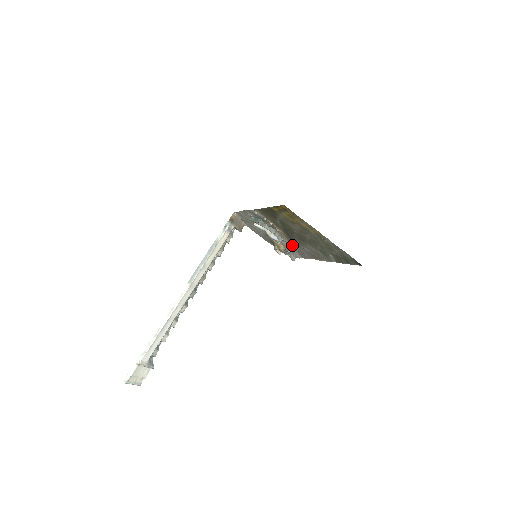
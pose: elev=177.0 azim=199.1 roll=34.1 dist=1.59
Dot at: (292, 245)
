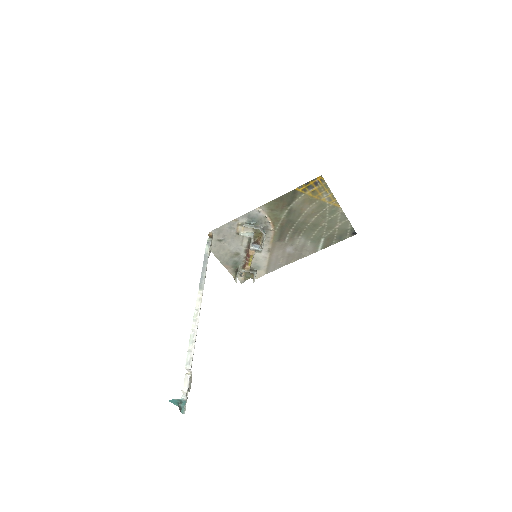
Dot at: (269, 253)
